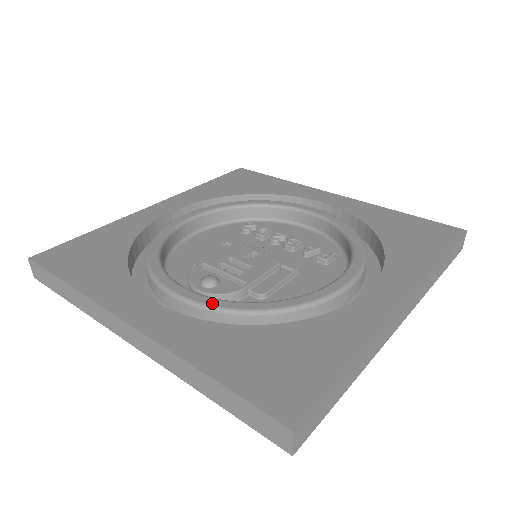
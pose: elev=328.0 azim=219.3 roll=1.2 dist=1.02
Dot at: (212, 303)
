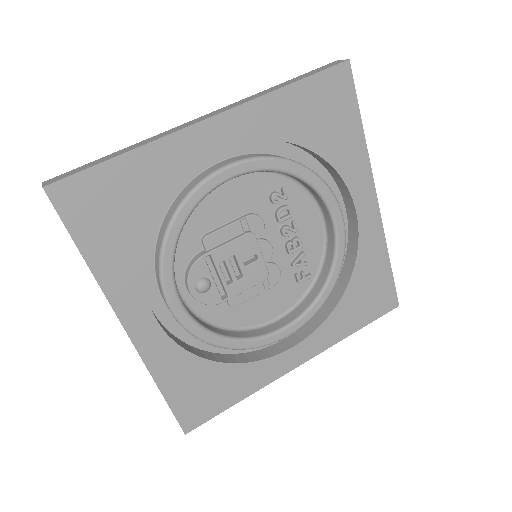
Dot at: (191, 329)
